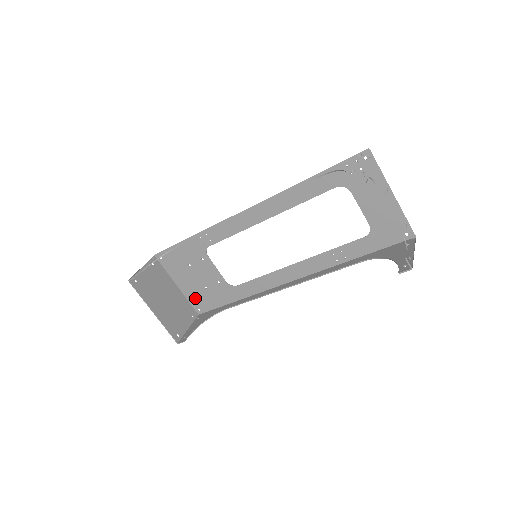
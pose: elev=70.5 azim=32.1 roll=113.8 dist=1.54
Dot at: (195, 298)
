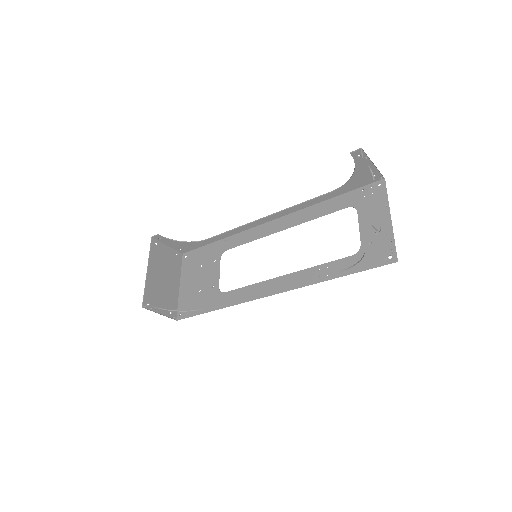
Dot at: (185, 300)
